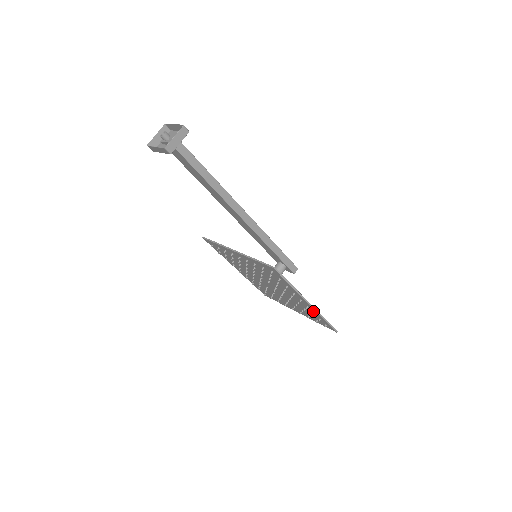
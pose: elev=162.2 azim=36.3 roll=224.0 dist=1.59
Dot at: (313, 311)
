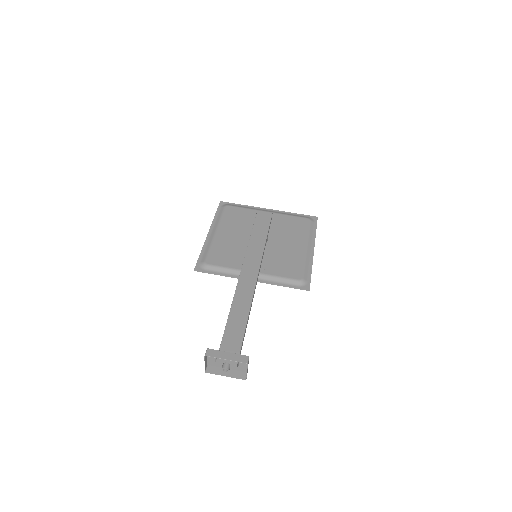
Dot at: (309, 238)
